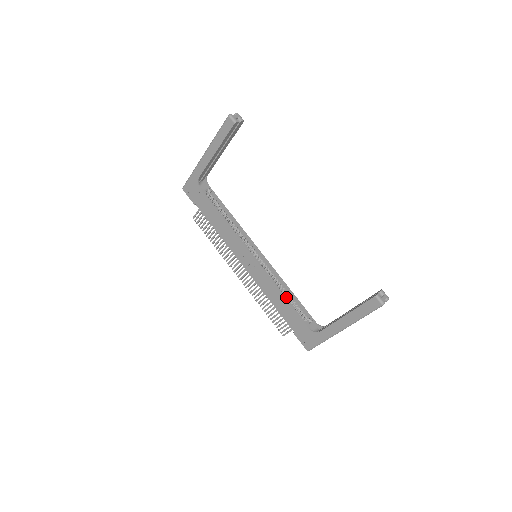
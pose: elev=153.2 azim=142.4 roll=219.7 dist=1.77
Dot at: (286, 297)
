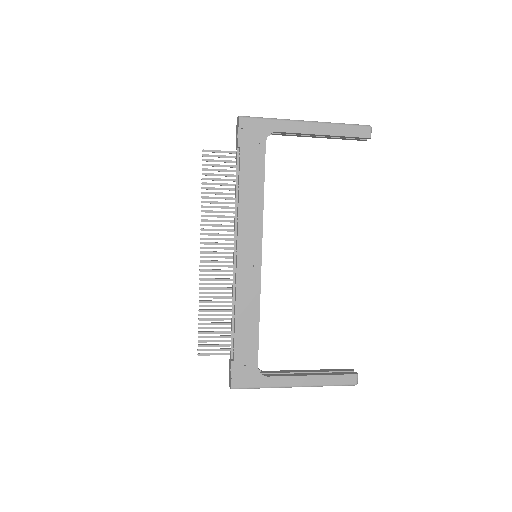
Dot at: occluded
